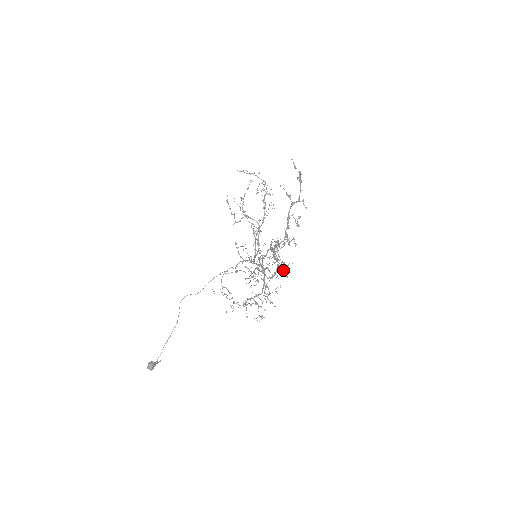
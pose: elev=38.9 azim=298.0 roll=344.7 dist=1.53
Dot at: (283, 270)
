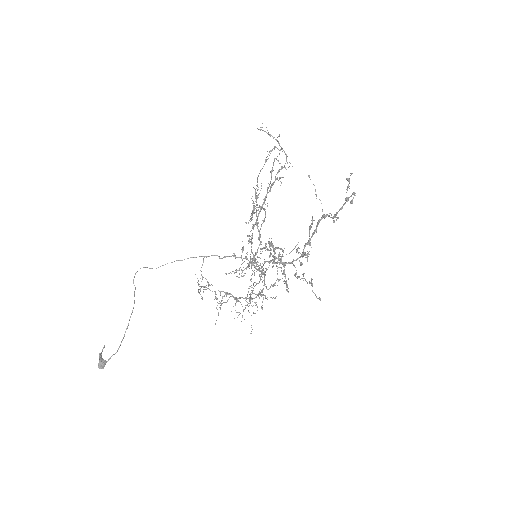
Dot at: (287, 285)
